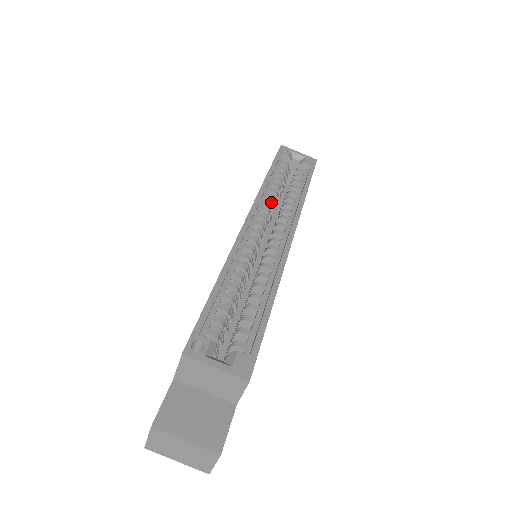
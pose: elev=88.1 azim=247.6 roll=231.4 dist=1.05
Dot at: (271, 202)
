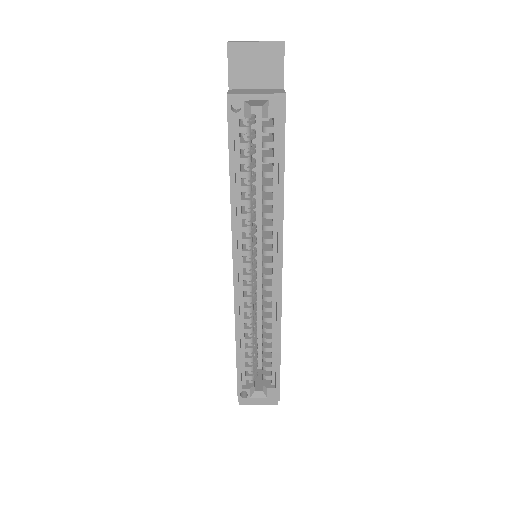
Dot at: (248, 220)
